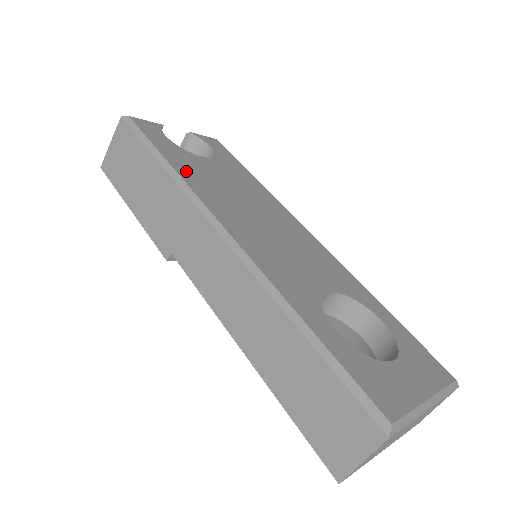
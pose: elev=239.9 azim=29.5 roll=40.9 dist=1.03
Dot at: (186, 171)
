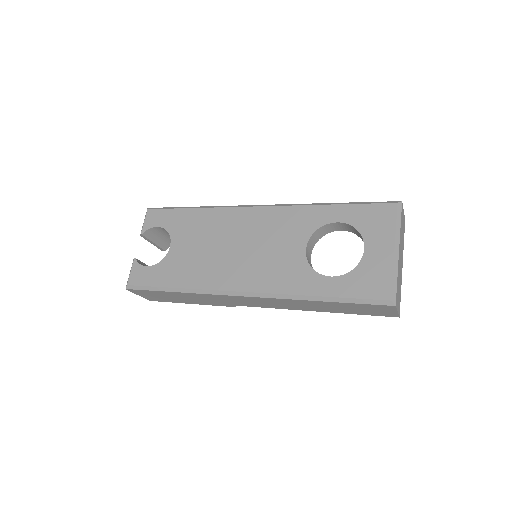
Dot at: (185, 279)
